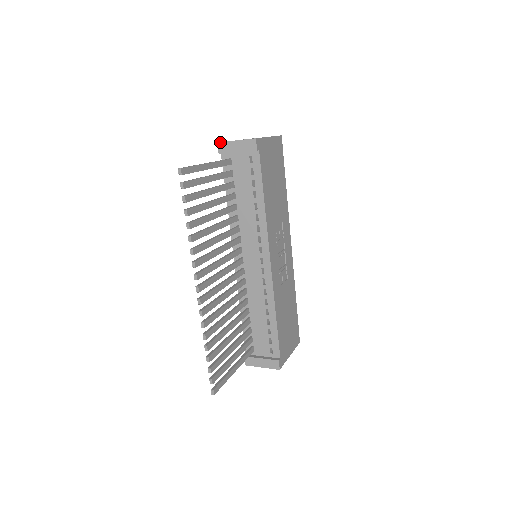
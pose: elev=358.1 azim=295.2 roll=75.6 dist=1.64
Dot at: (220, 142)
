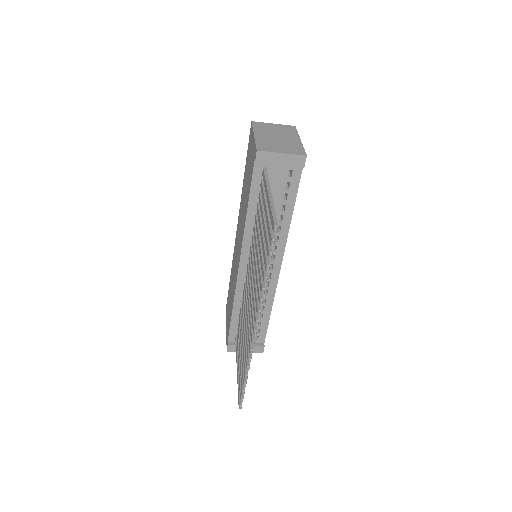
Dot at: (261, 151)
